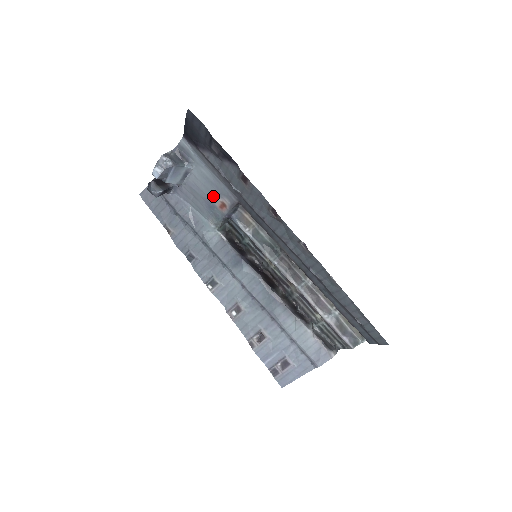
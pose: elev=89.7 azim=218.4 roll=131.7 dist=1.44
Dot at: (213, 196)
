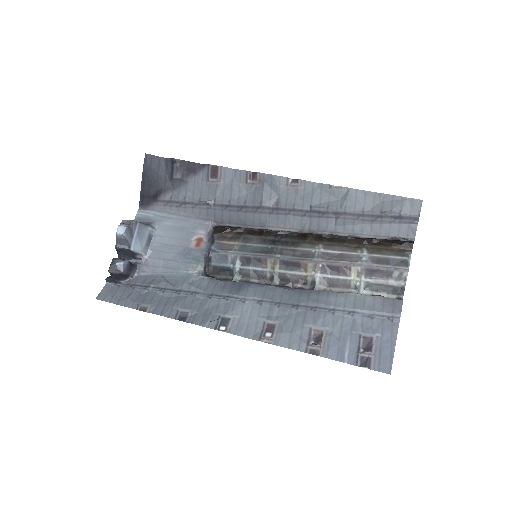
Dot at: (185, 241)
